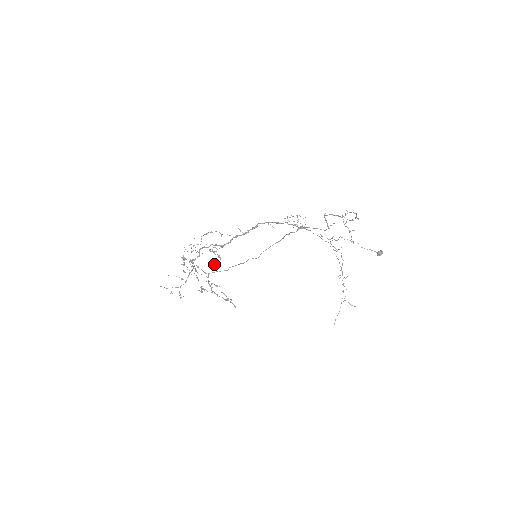
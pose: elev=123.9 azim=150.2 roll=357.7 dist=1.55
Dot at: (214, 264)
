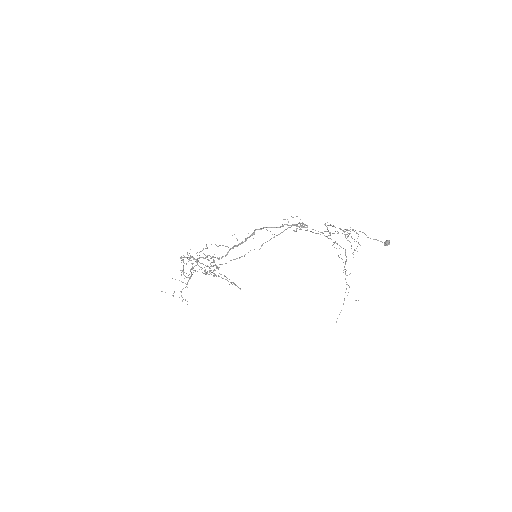
Dot at: (213, 275)
